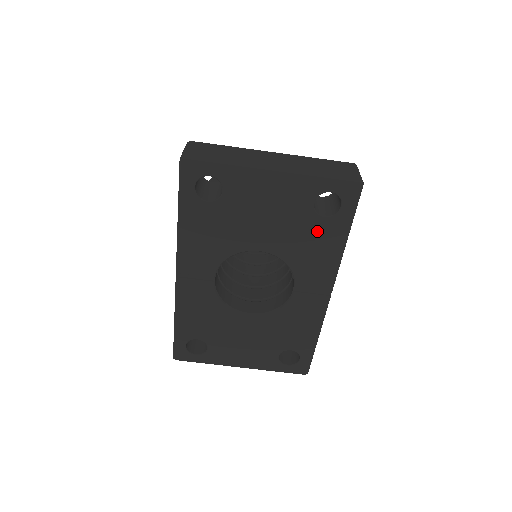
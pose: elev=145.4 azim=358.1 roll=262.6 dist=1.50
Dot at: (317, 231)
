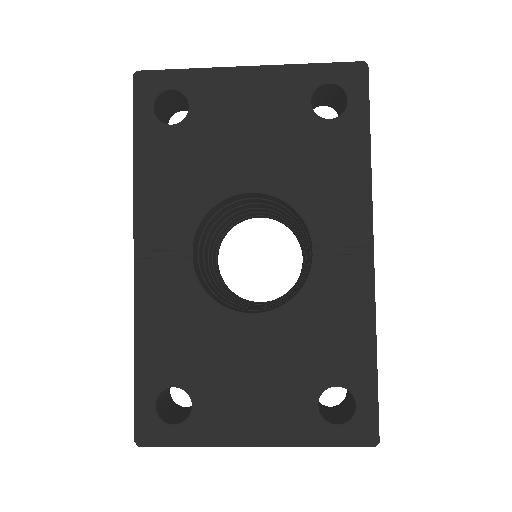
Dot at: (325, 143)
